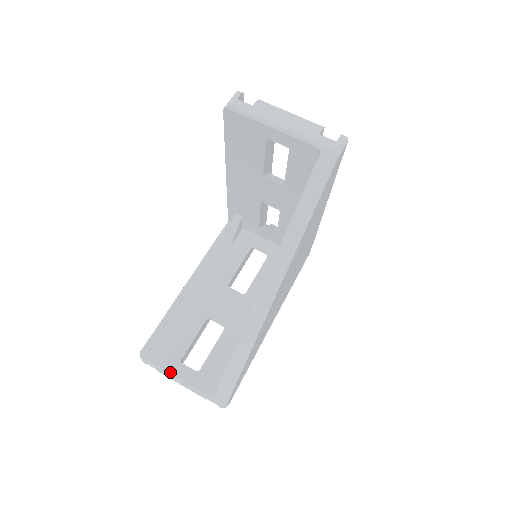
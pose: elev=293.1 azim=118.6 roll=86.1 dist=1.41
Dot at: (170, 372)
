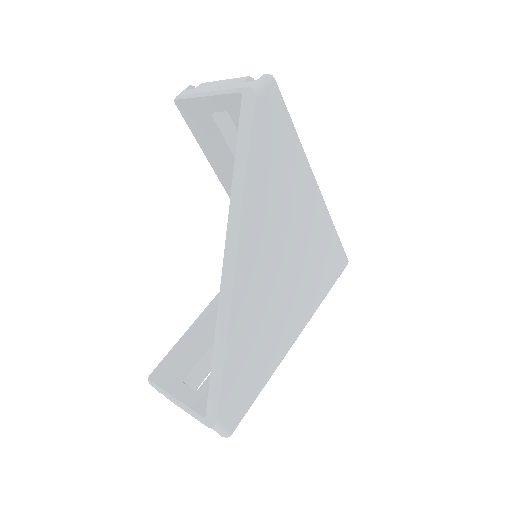
Dot at: (170, 393)
